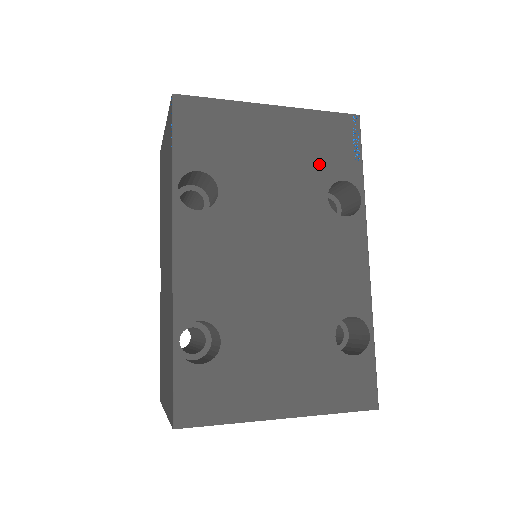
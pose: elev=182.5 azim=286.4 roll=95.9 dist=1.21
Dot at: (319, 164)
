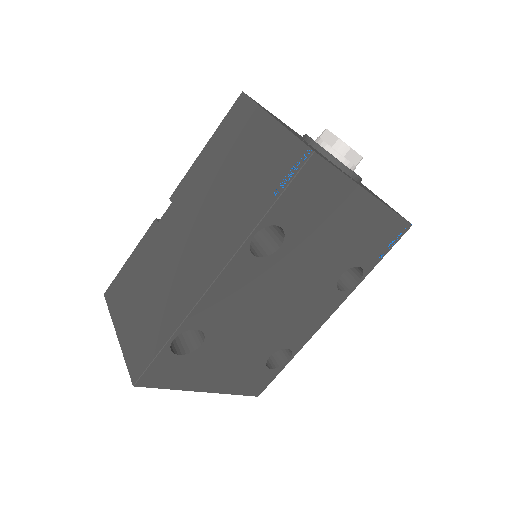
Dot at: (358, 251)
